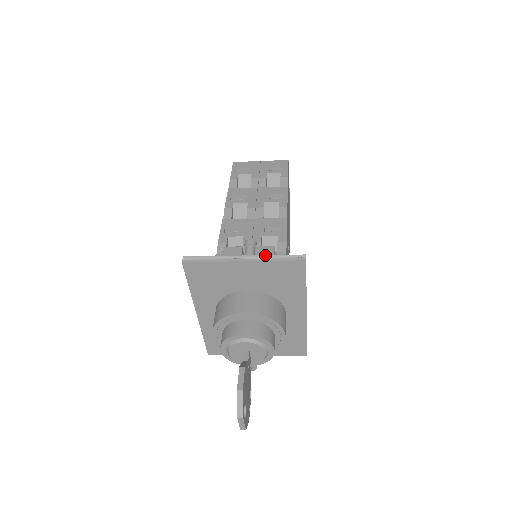
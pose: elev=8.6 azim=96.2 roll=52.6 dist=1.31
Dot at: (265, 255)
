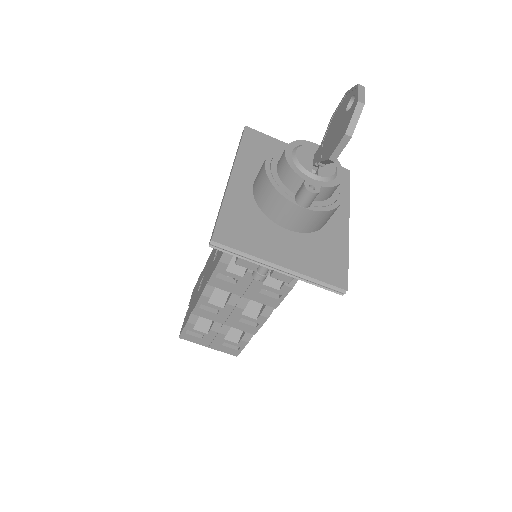
Dot at: occluded
